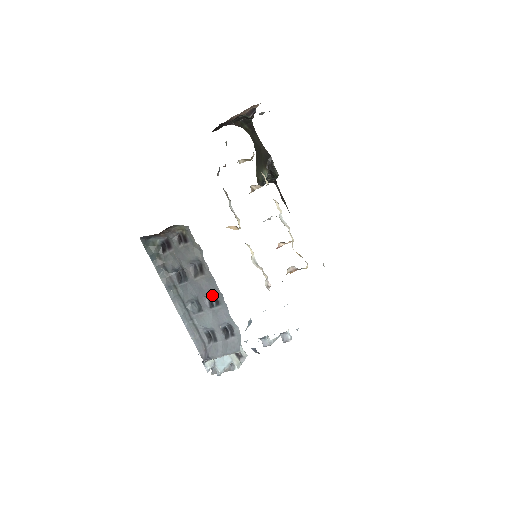
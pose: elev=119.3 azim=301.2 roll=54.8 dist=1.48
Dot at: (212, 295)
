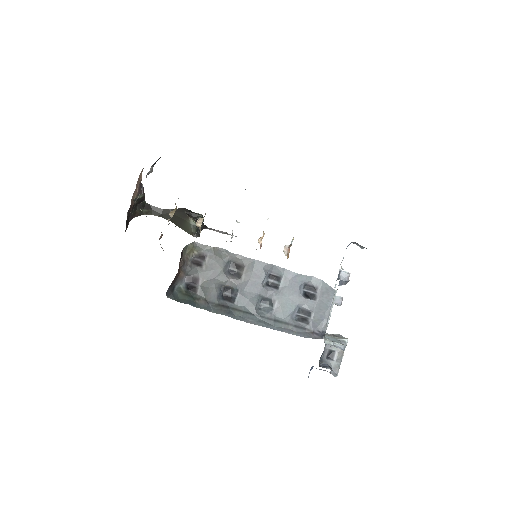
Dot at: (267, 278)
